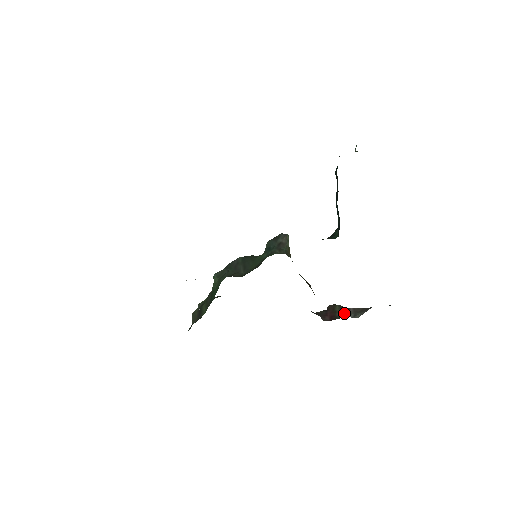
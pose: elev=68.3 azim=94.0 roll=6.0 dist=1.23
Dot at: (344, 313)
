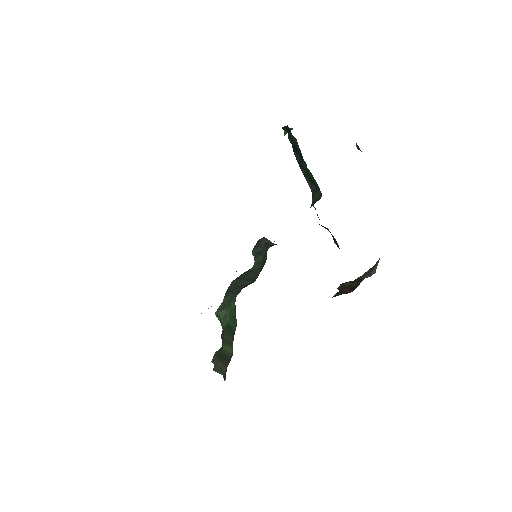
Dot at: (358, 281)
